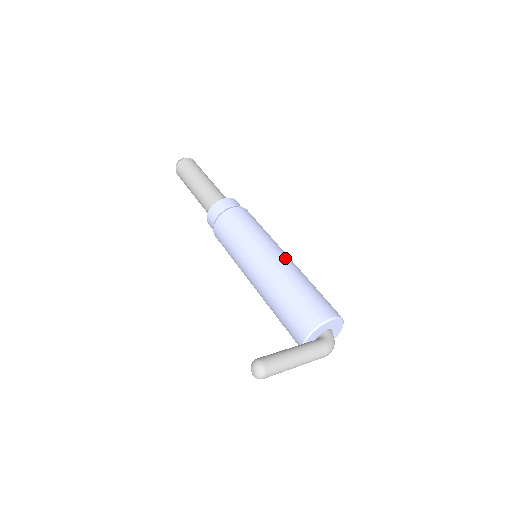
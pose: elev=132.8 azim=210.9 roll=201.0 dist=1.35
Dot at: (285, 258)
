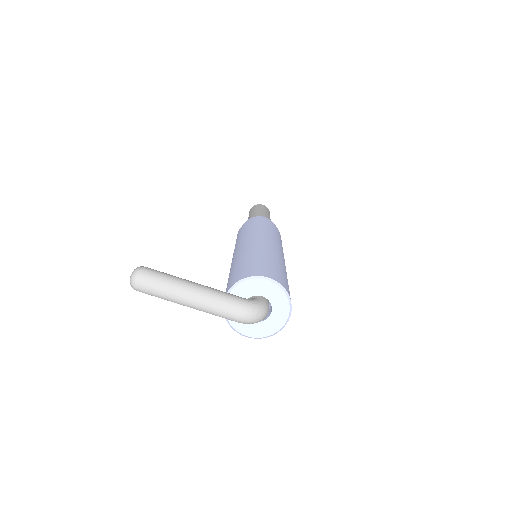
Dot at: (272, 245)
